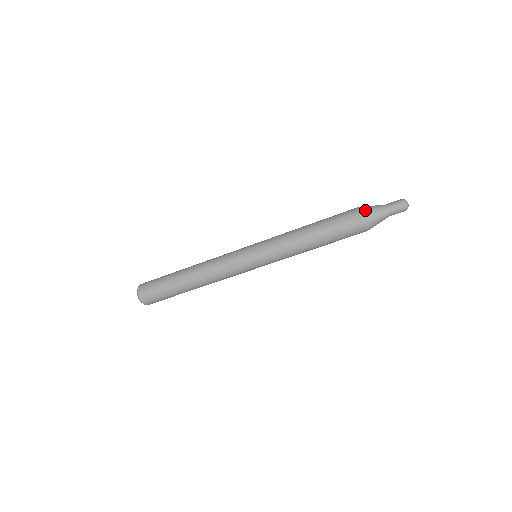
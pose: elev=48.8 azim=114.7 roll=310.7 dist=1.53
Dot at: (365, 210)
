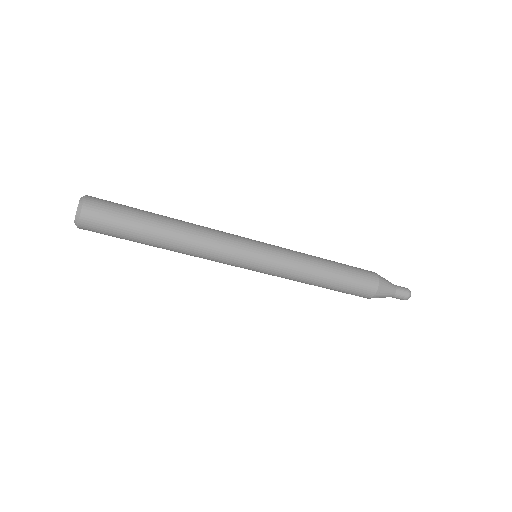
Dot at: (382, 289)
